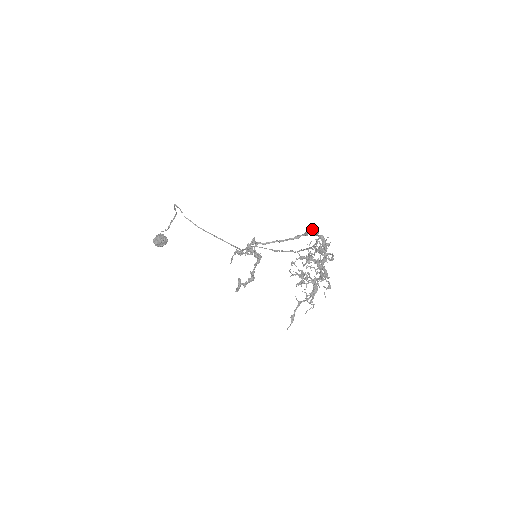
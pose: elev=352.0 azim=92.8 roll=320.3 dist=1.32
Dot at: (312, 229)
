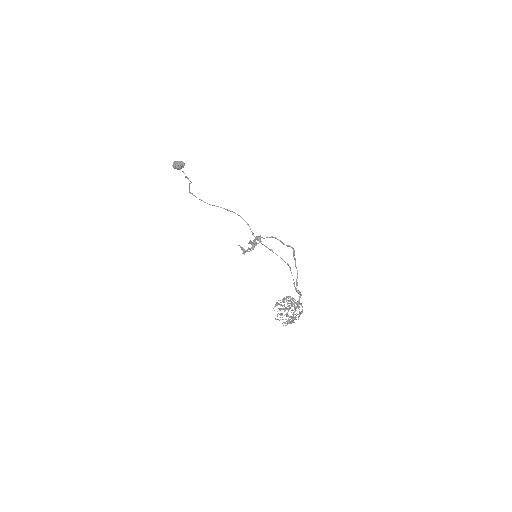
Dot at: (296, 268)
